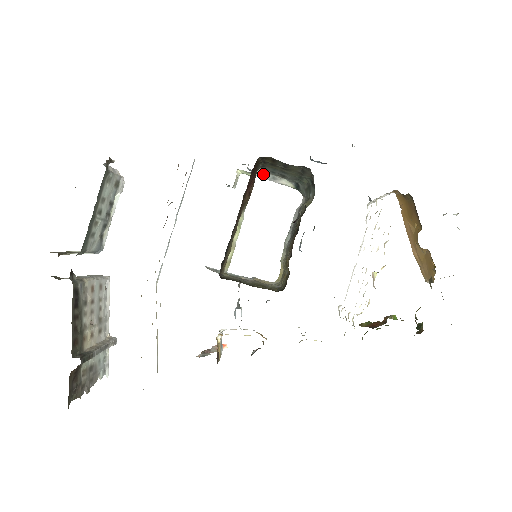
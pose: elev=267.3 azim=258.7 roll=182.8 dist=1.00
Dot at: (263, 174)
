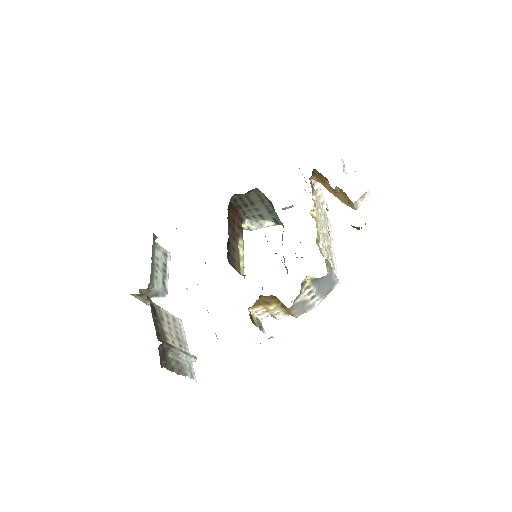
Dot at: (254, 226)
